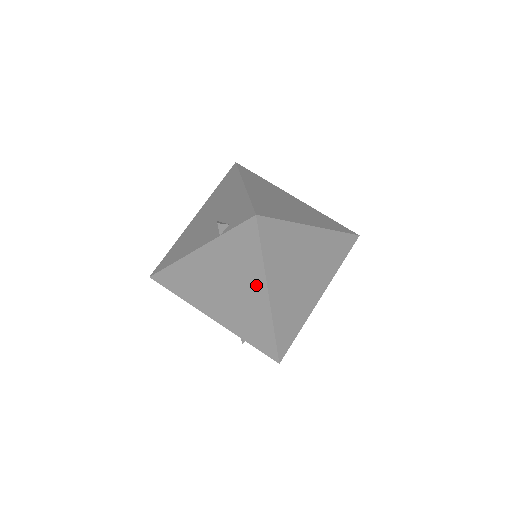
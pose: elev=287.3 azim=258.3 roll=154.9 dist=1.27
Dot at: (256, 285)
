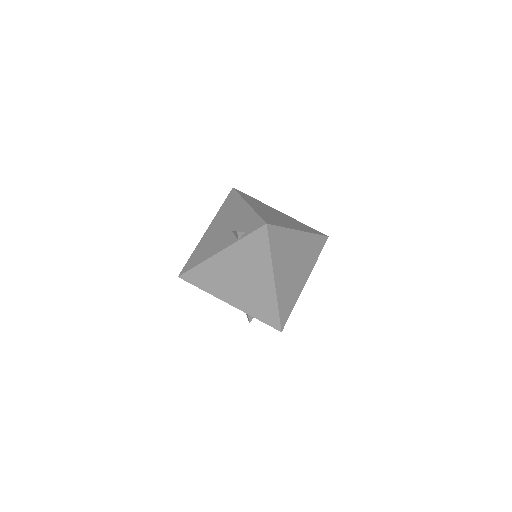
Dot at: (265, 274)
